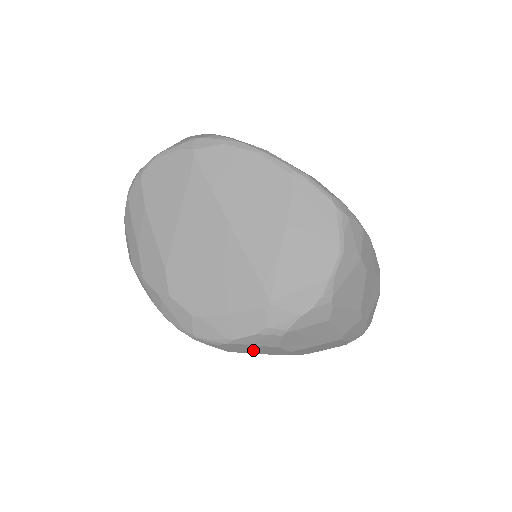
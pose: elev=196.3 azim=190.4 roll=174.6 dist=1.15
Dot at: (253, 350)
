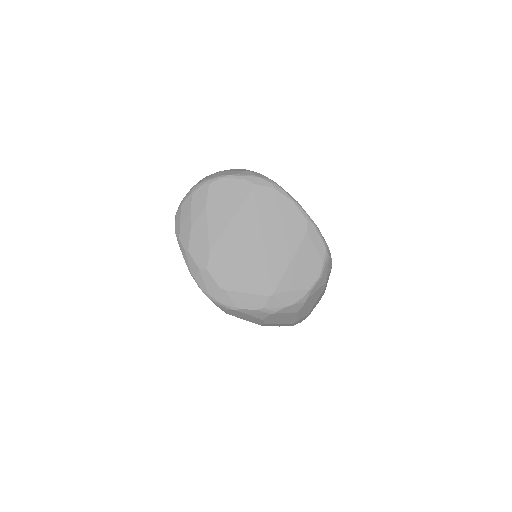
Dot at: (244, 317)
